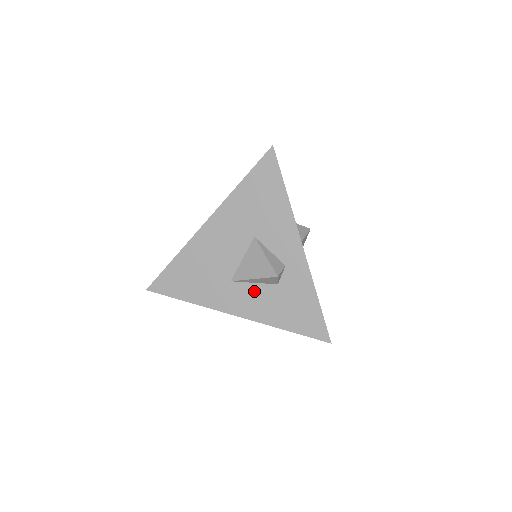
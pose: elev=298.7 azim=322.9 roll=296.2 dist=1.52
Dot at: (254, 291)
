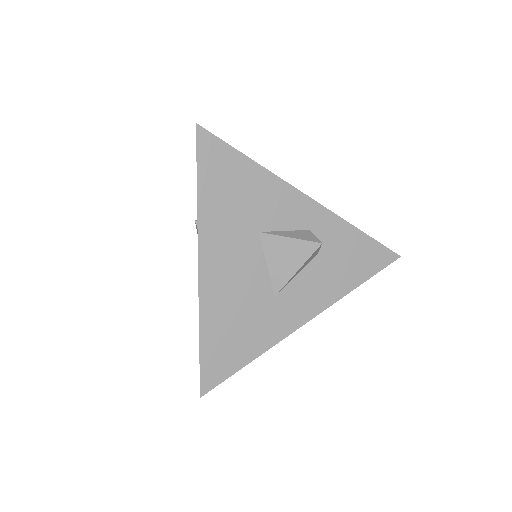
Dot at: (303, 282)
